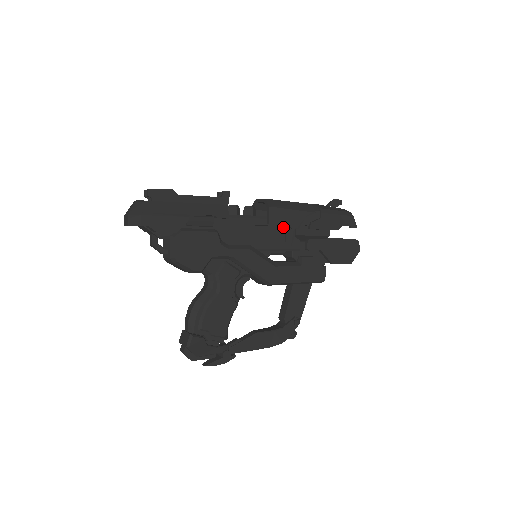
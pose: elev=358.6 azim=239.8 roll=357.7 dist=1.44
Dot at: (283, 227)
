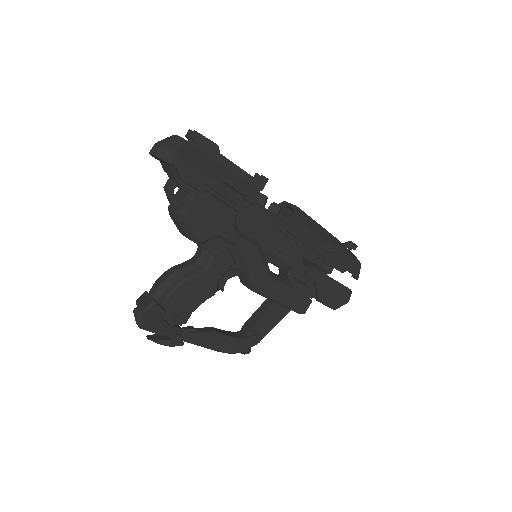
Dot at: (297, 242)
